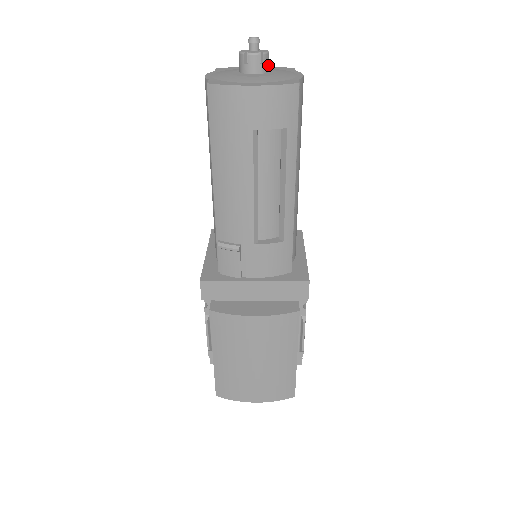
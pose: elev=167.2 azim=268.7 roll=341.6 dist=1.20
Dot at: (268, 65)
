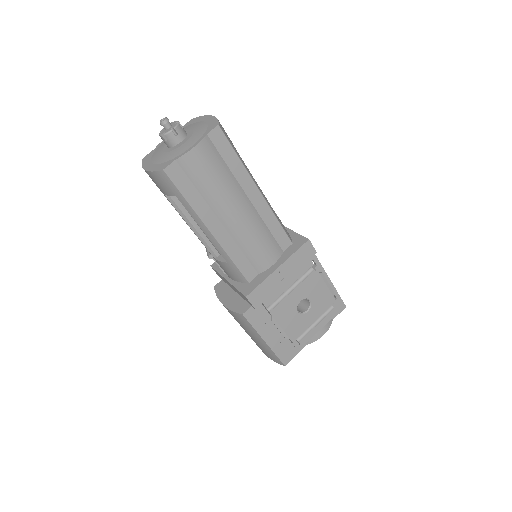
Dot at: (175, 139)
